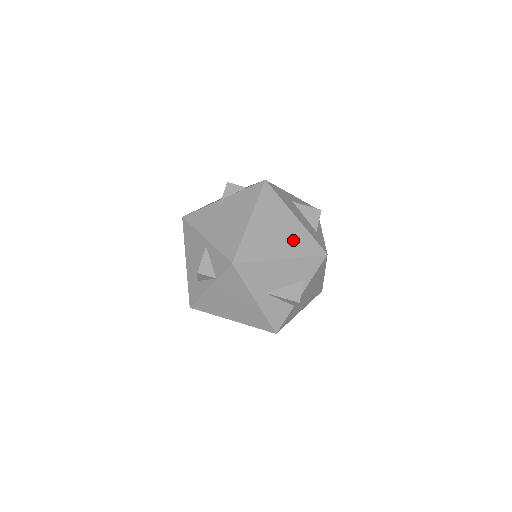
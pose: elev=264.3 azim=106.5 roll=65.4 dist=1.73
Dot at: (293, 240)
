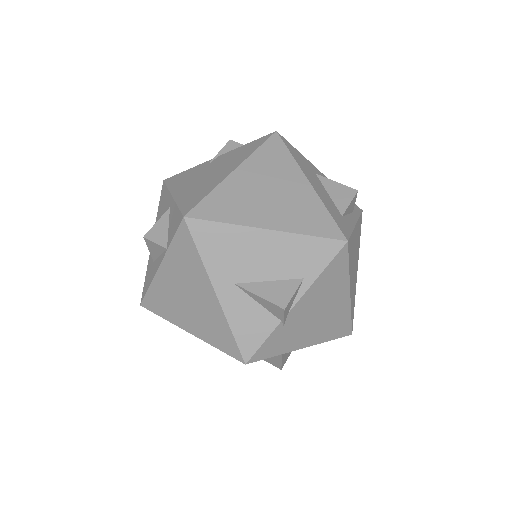
Dot at: (294, 209)
